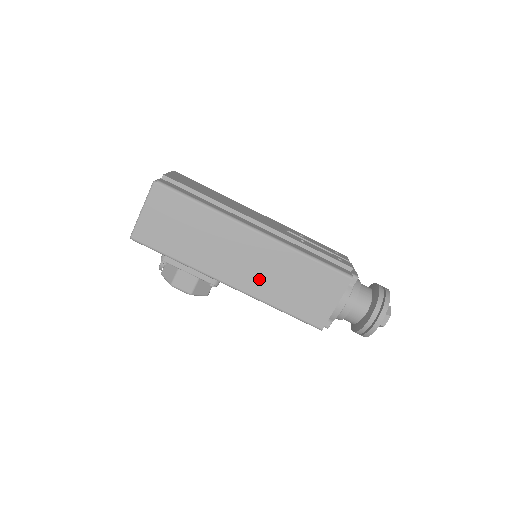
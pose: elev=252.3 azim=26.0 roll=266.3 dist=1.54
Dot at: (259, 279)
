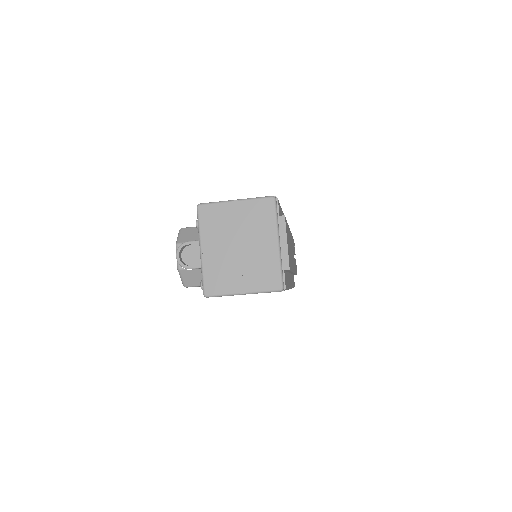
Dot at: occluded
